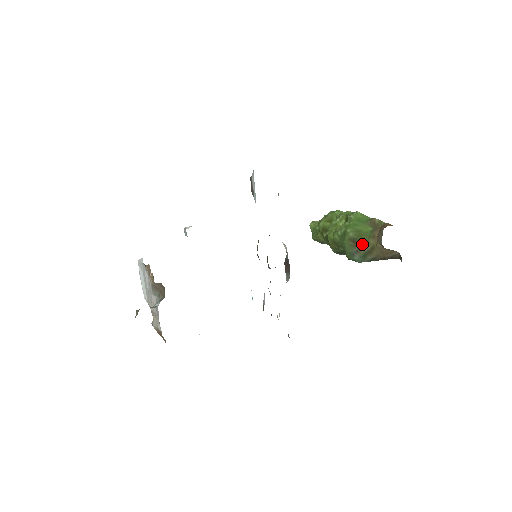
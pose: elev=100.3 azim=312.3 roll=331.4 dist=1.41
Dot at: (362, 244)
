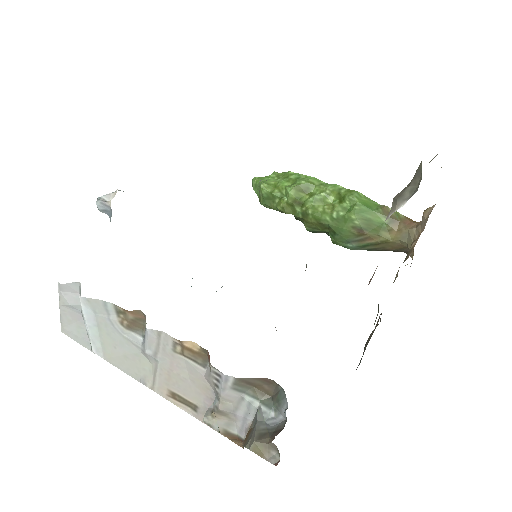
Dot at: (371, 236)
